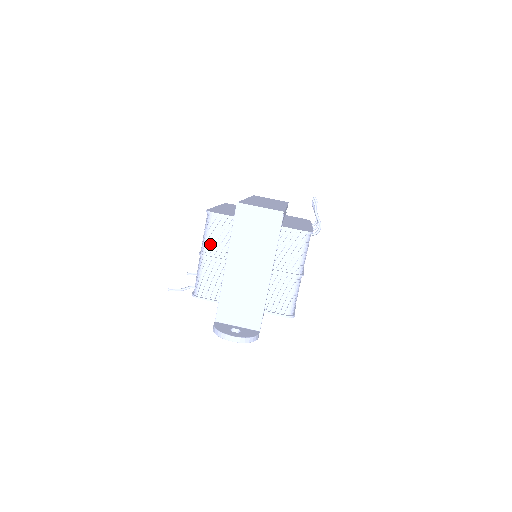
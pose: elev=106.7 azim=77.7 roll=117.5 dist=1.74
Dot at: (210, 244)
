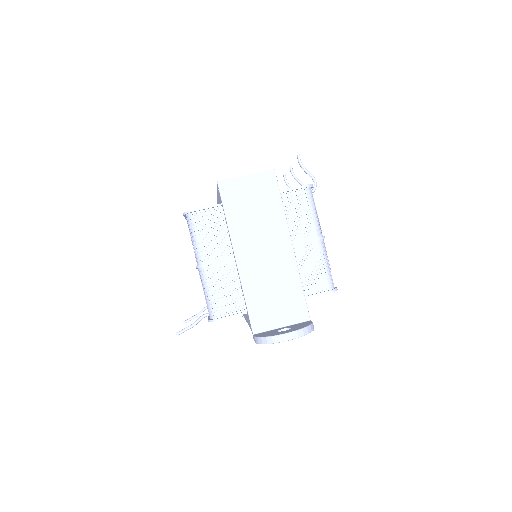
Dot at: (205, 248)
